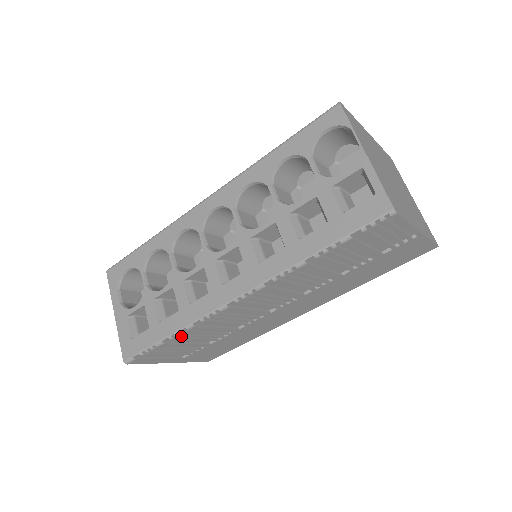
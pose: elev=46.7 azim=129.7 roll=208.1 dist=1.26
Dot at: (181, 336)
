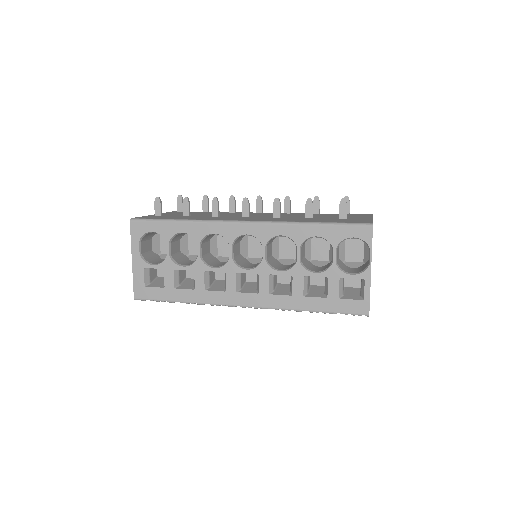
Dot at: occluded
